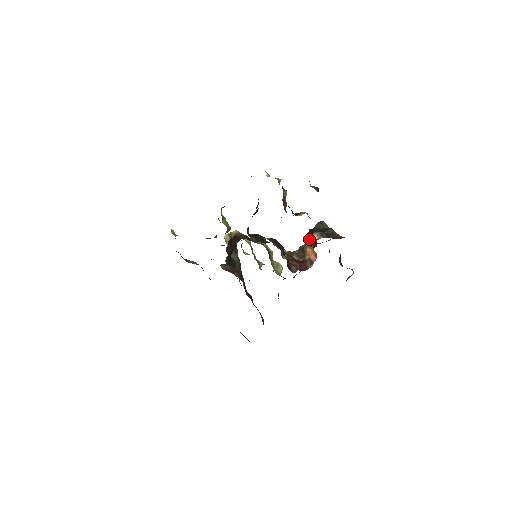
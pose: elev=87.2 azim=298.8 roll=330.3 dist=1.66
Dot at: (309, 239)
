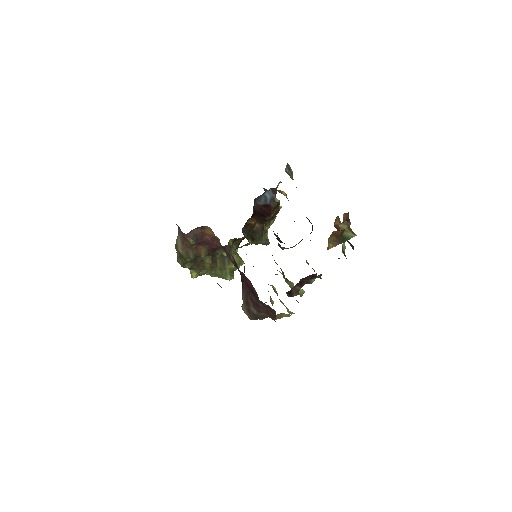
Dot at: occluded
